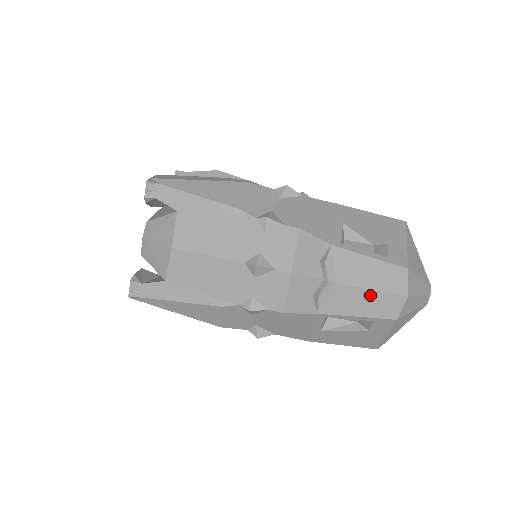
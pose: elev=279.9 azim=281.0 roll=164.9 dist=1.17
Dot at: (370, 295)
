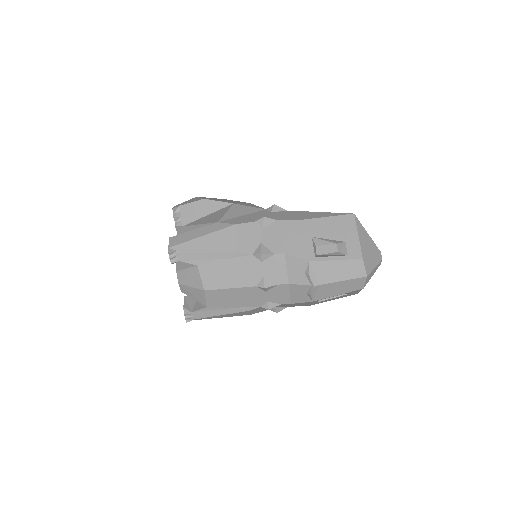
Dot at: (343, 283)
